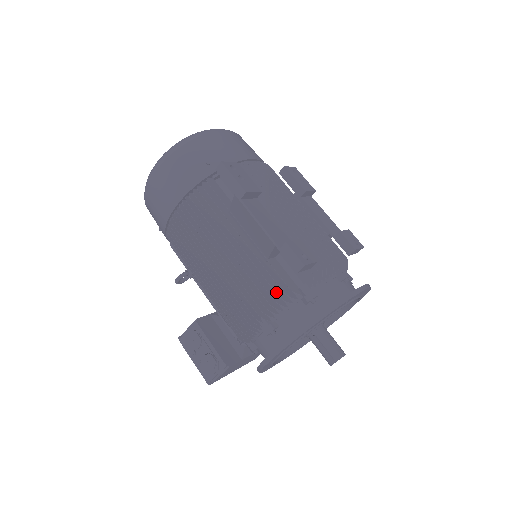
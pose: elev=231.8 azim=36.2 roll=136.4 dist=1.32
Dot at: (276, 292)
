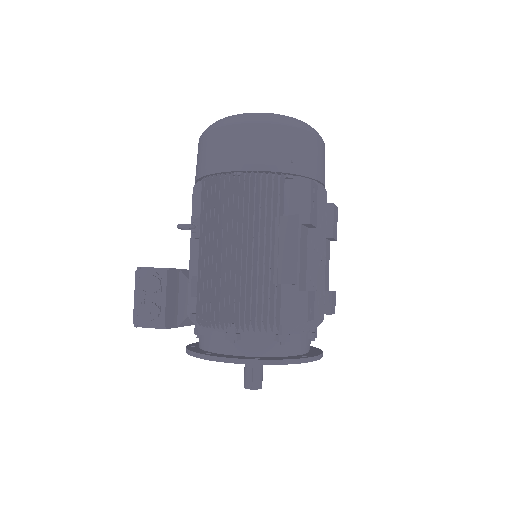
Dot at: (263, 316)
